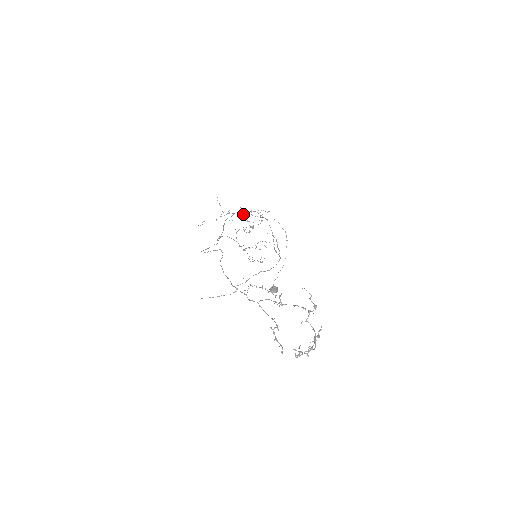
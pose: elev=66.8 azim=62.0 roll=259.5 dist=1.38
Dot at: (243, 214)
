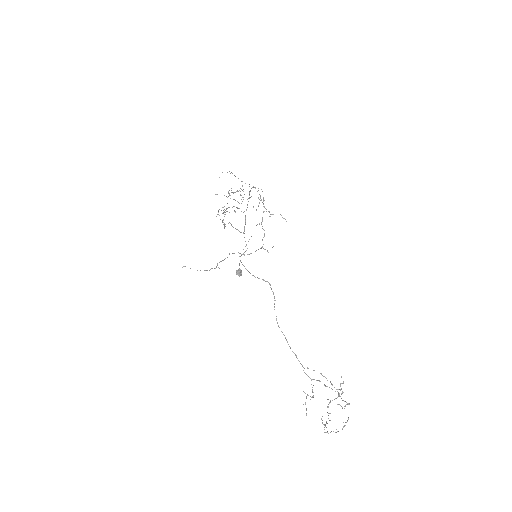
Dot at: (242, 181)
